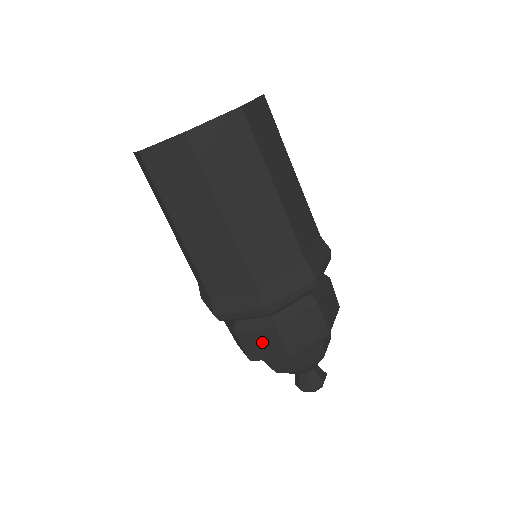
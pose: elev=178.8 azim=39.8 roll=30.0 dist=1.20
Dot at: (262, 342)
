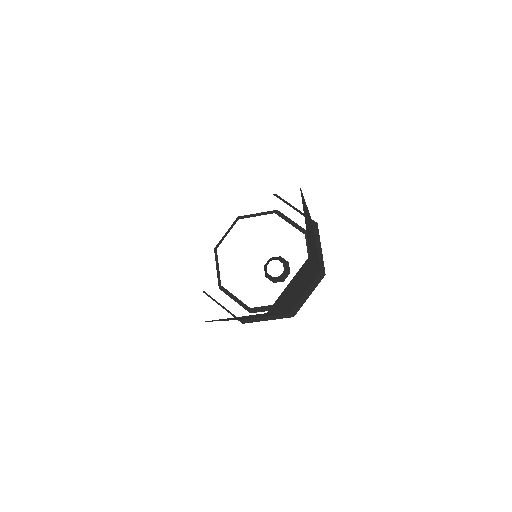
Dot at: occluded
